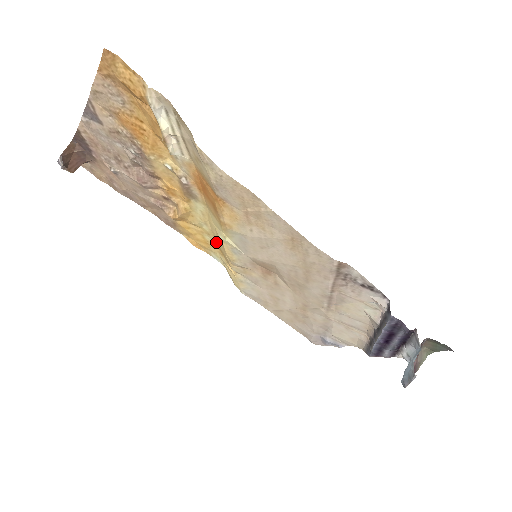
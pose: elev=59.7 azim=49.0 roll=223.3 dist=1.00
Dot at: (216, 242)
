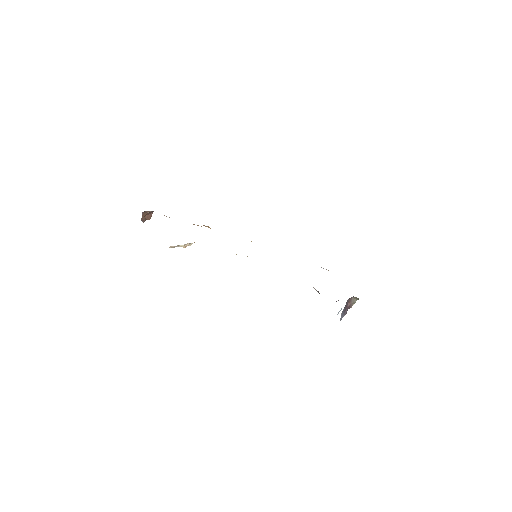
Dot at: occluded
